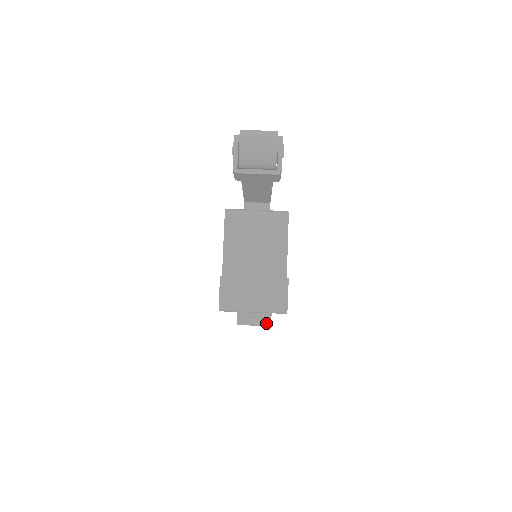
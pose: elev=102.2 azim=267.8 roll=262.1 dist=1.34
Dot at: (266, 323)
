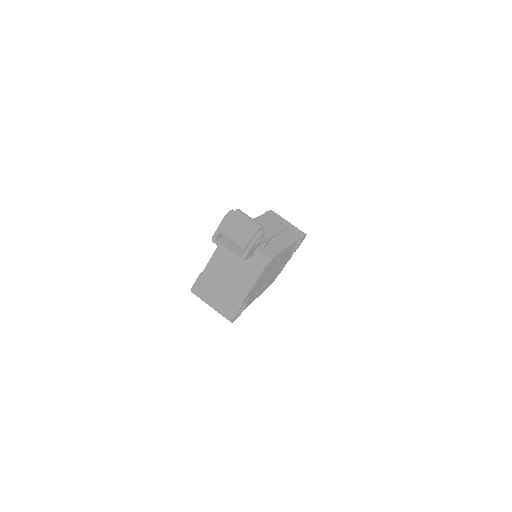
Dot at: occluded
